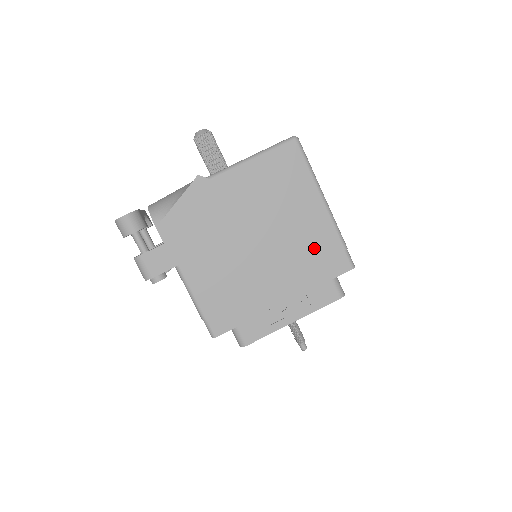
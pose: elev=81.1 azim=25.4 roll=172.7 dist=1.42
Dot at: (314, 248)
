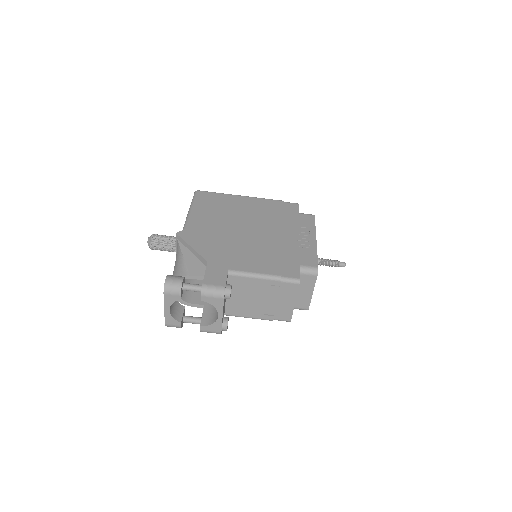
Dot at: (271, 211)
